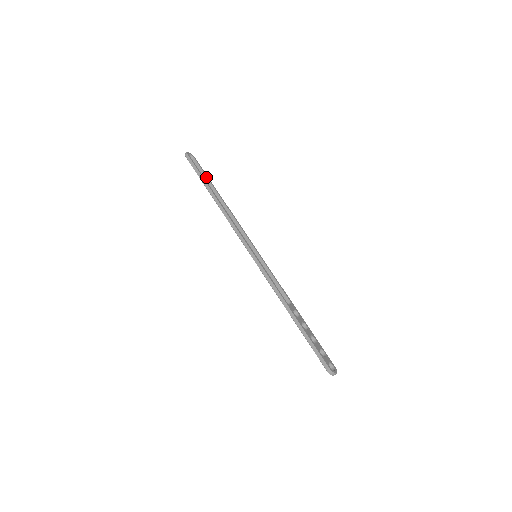
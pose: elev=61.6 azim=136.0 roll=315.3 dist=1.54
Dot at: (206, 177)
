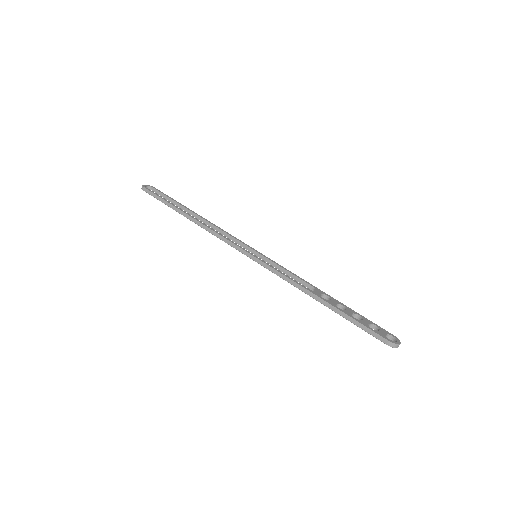
Dot at: (172, 201)
